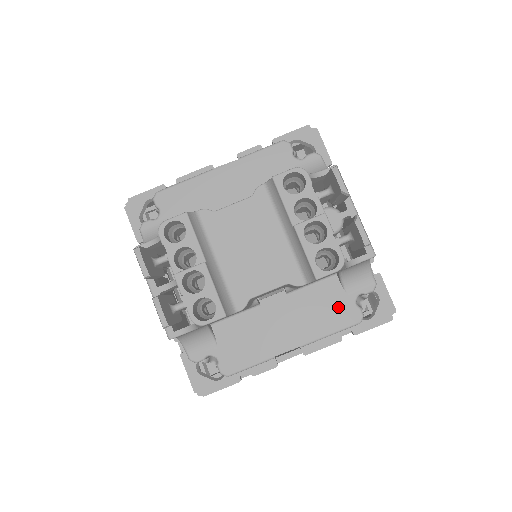
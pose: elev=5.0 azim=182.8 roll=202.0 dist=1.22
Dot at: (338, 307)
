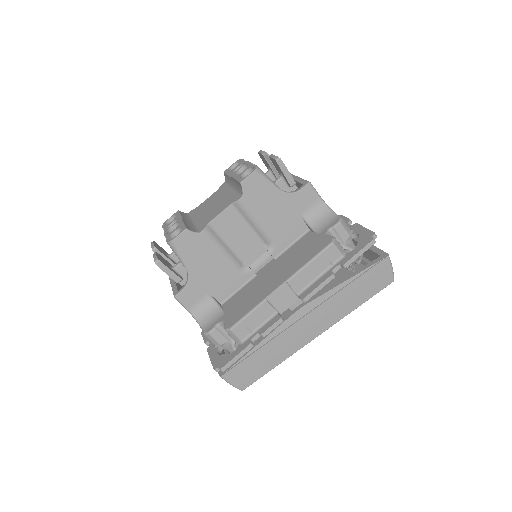
Dot at: (313, 244)
